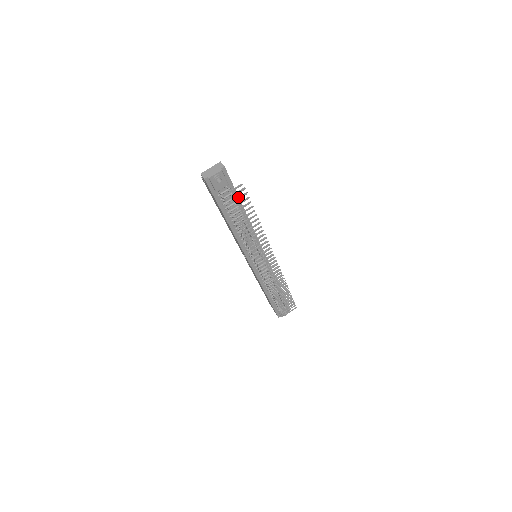
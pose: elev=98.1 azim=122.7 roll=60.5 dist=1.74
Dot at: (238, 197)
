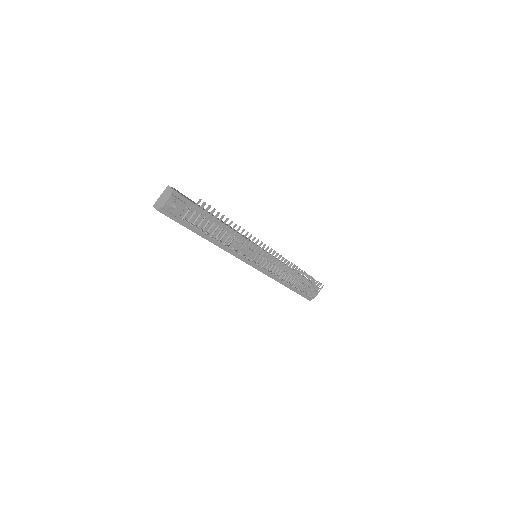
Dot at: (202, 214)
